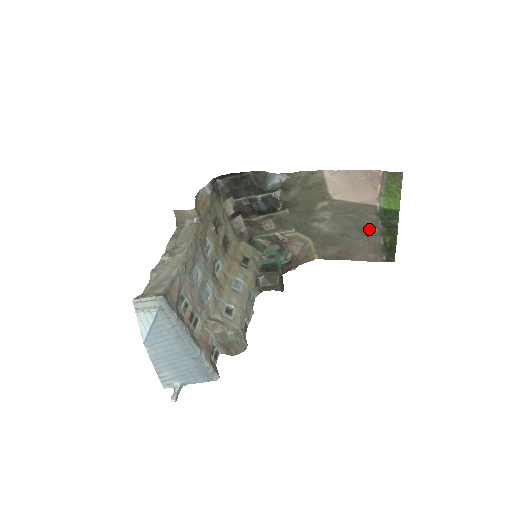
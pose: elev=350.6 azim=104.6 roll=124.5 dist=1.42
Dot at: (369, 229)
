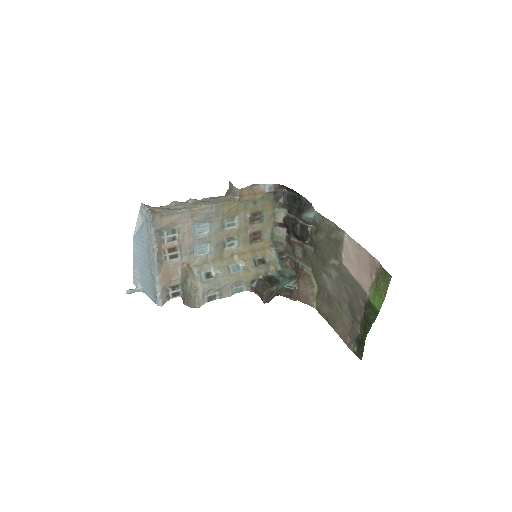
Dot at: (355, 312)
